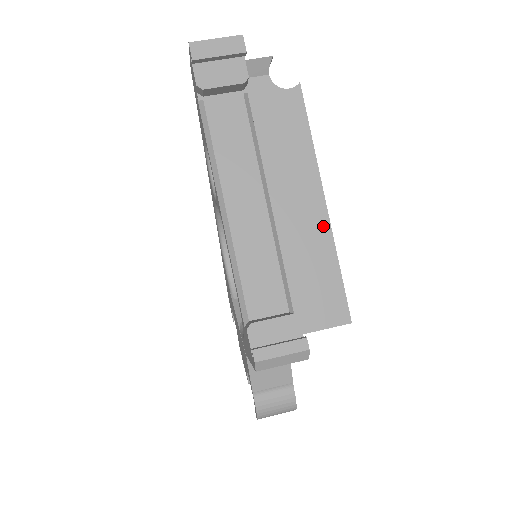
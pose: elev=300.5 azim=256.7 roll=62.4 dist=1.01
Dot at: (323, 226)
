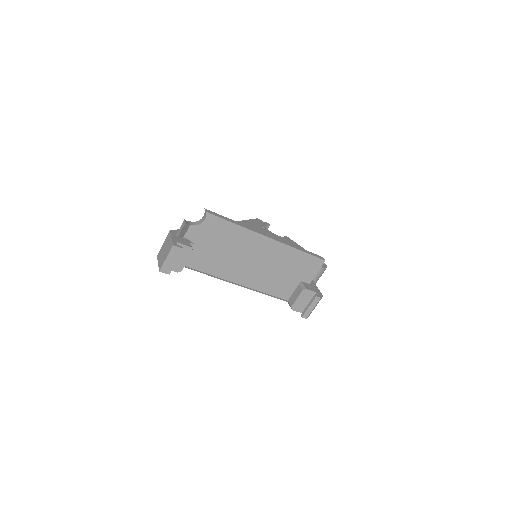
Dot at: (279, 246)
